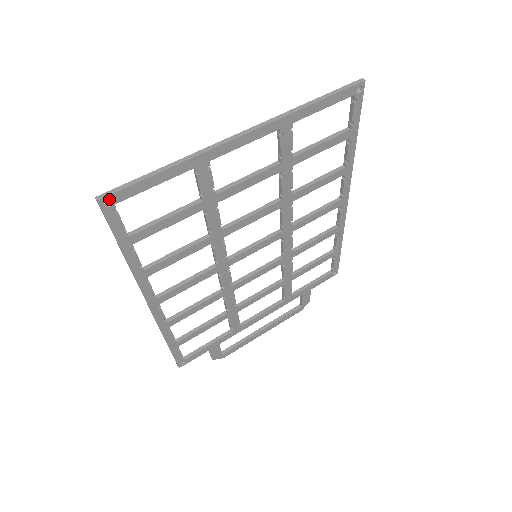
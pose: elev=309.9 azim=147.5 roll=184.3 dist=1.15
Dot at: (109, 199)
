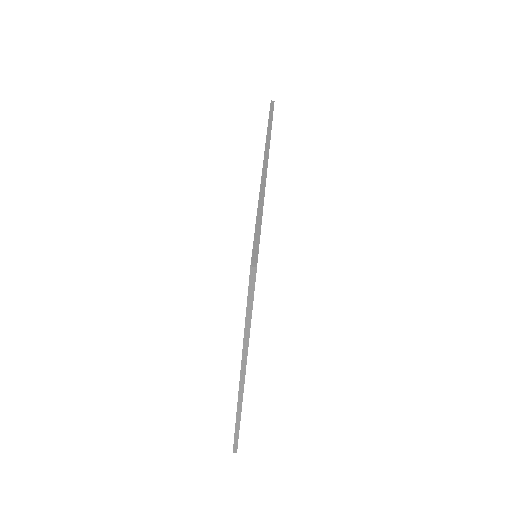
Dot at: (237, 446)
